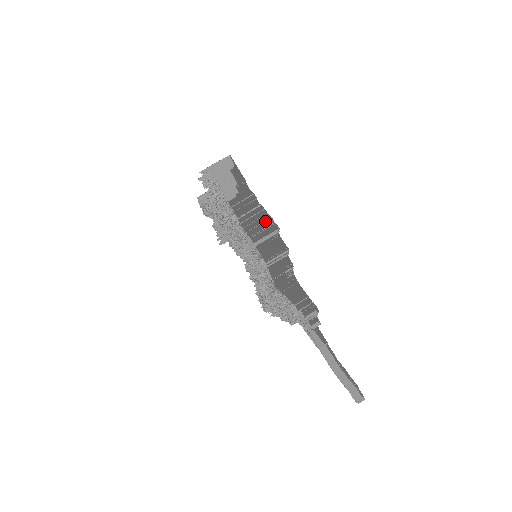
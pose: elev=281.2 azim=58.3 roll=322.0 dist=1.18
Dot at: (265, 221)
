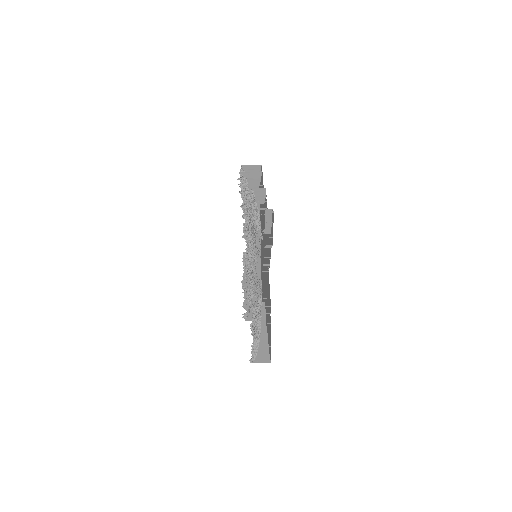
Dot at: occluded
